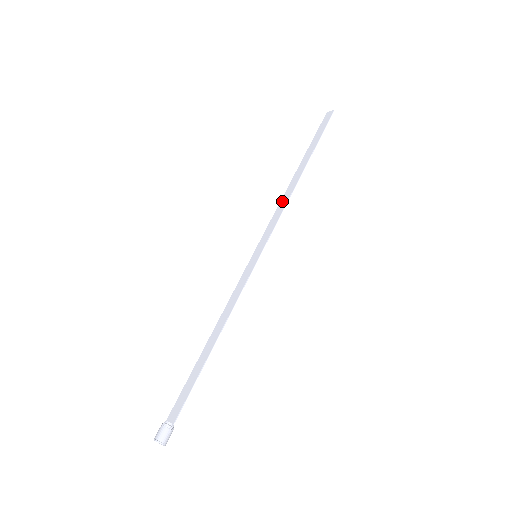
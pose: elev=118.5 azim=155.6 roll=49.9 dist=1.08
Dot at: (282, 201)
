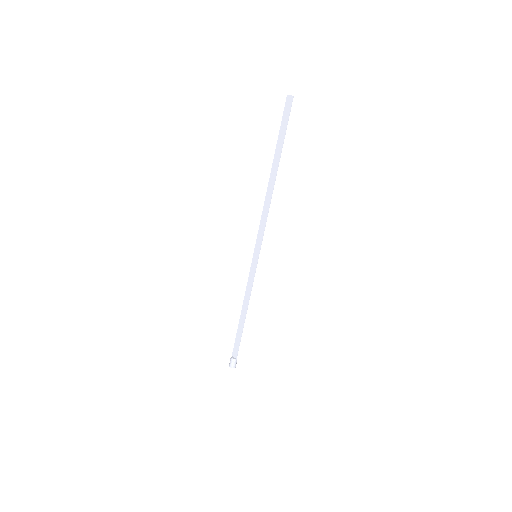
Dot at: (265, 207)
